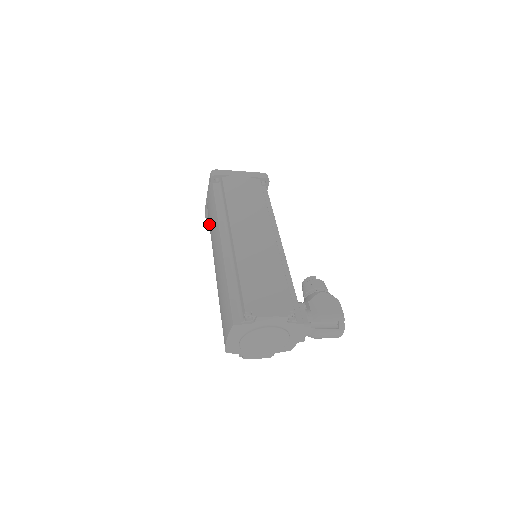
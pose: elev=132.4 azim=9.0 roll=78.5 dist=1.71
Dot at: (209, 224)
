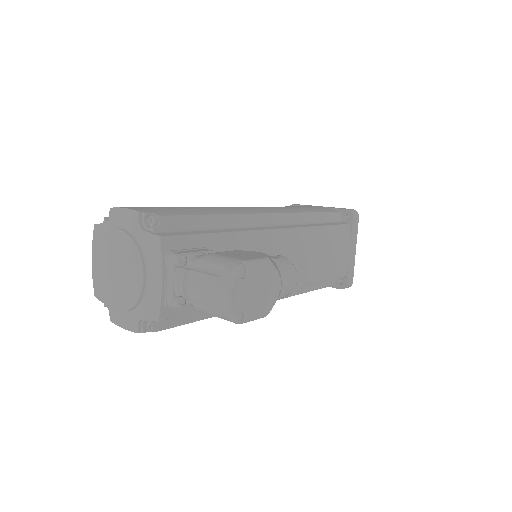
Dot at: occluded
